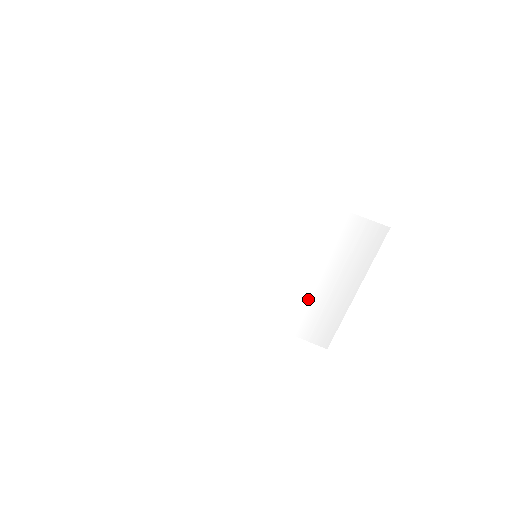
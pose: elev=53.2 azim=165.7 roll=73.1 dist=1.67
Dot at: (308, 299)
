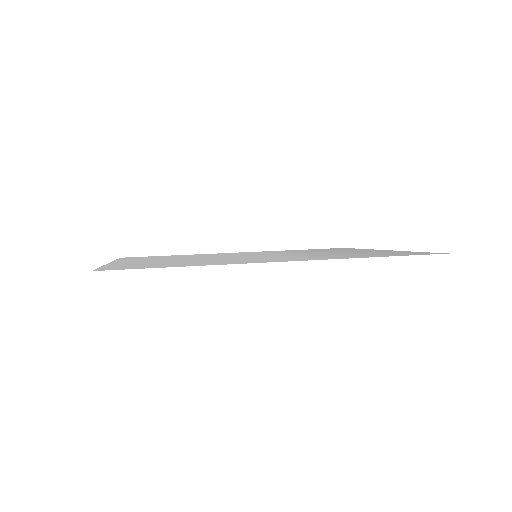
Dot at: (325, 251)
